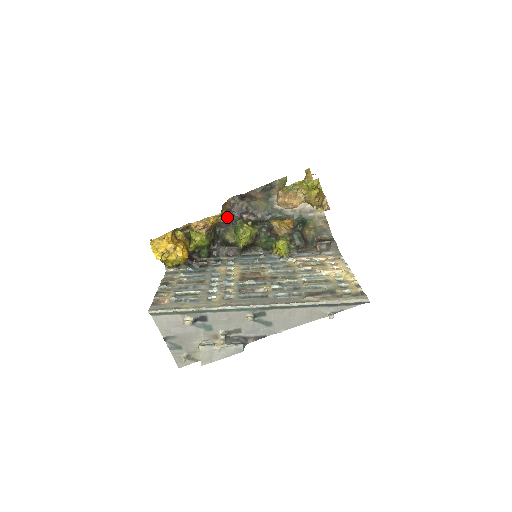
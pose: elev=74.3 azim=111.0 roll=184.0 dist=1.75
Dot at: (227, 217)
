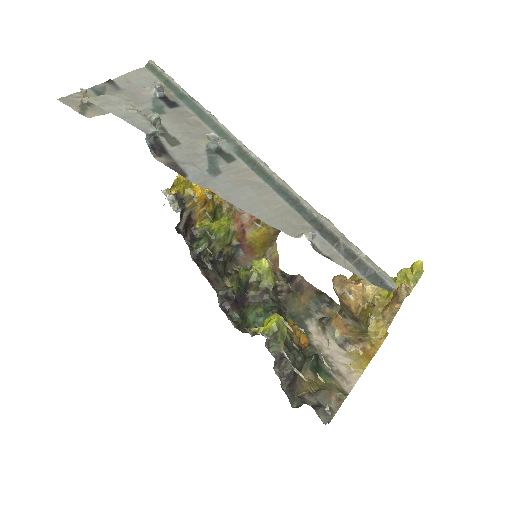
Dot at: occluded
